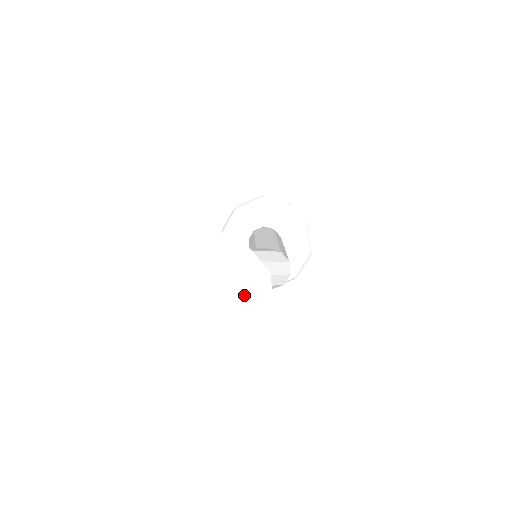
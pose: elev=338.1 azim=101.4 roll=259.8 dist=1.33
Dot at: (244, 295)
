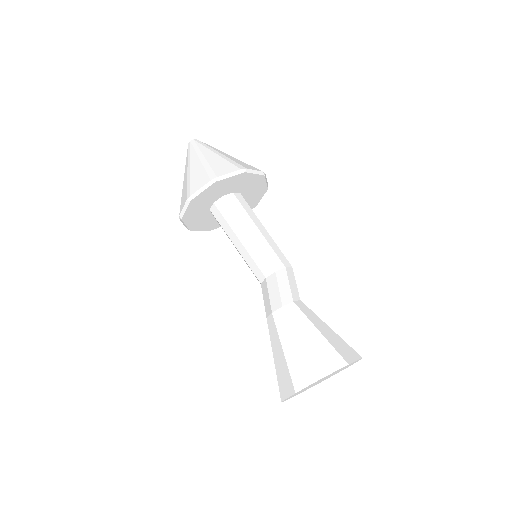
Dot at: occluded
